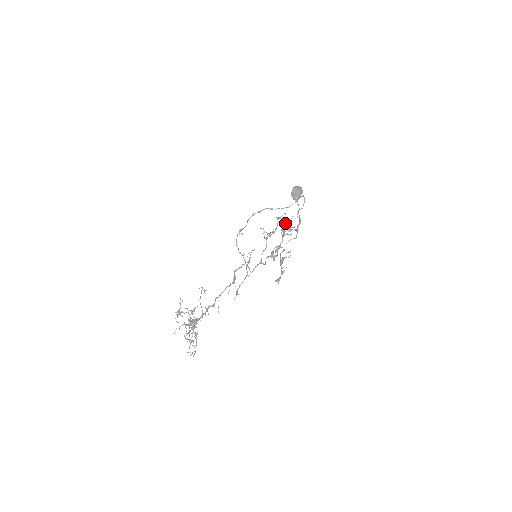
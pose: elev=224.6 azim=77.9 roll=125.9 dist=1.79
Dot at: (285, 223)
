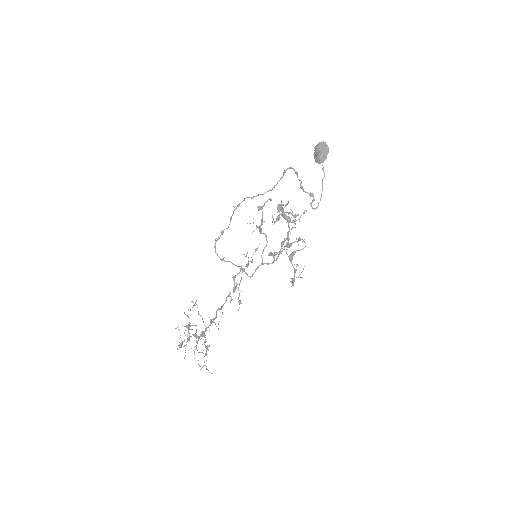
Dot at: occluded
